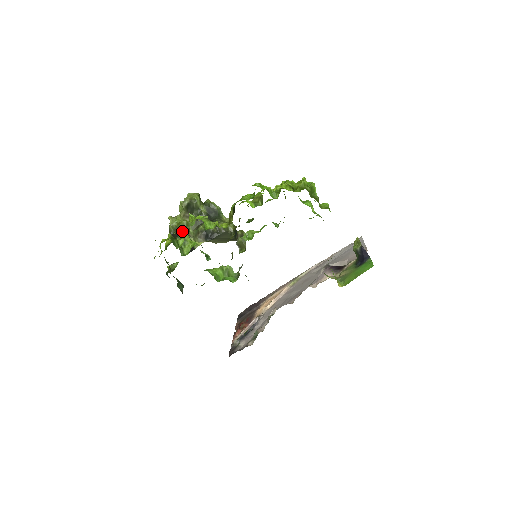
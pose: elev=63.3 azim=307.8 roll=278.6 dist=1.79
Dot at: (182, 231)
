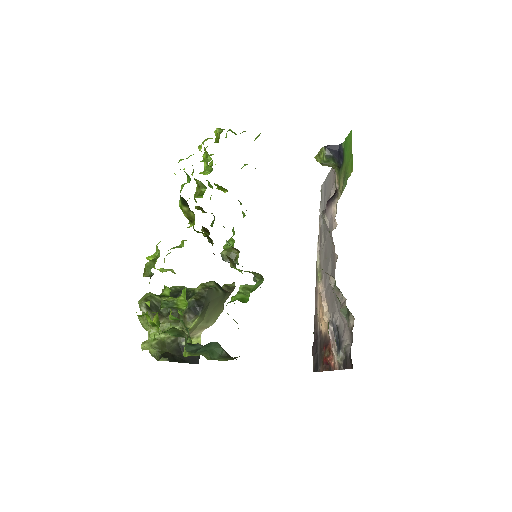
Dot at: (168, 345)
